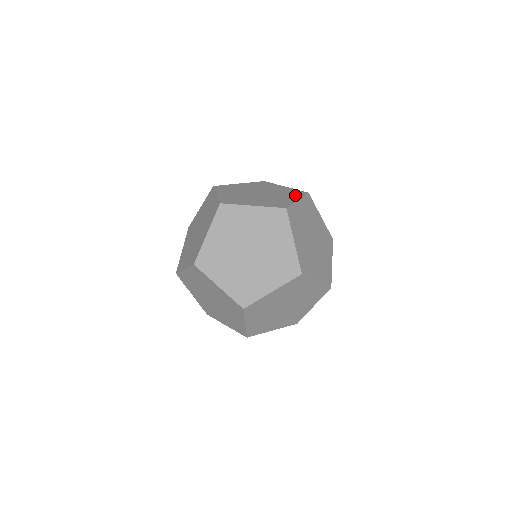
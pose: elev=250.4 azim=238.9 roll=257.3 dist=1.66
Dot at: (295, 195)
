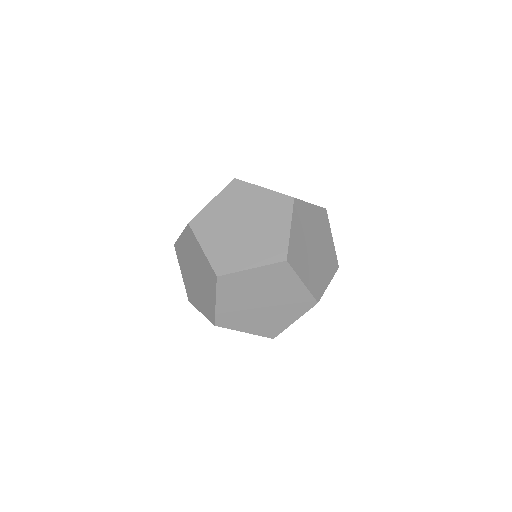
Dot at: occluded
